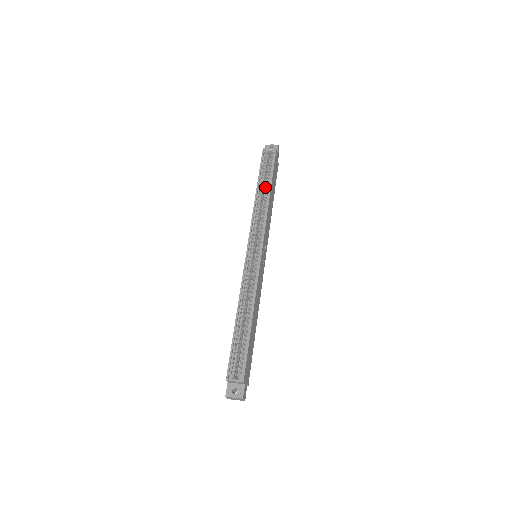
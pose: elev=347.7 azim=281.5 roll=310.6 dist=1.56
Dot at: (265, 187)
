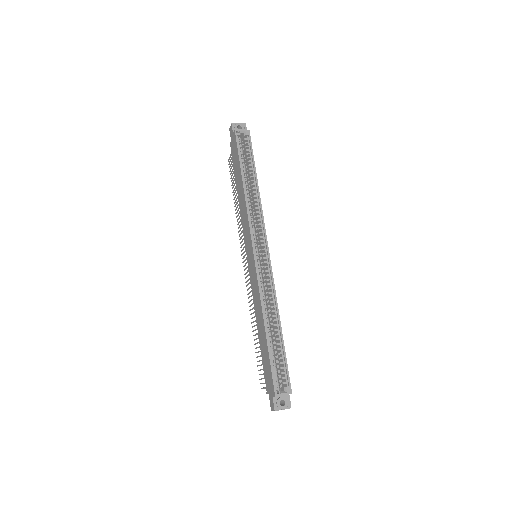
Dot at: occluded
